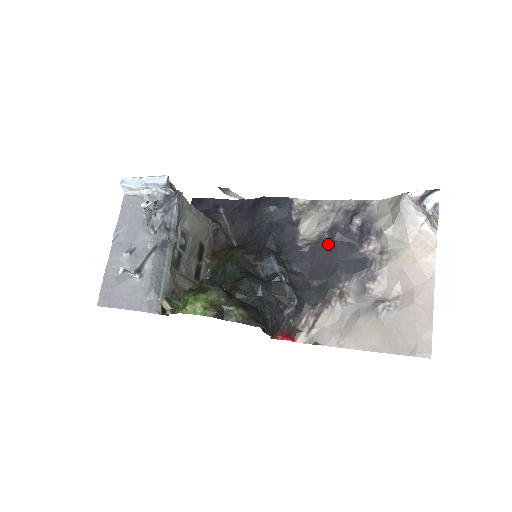
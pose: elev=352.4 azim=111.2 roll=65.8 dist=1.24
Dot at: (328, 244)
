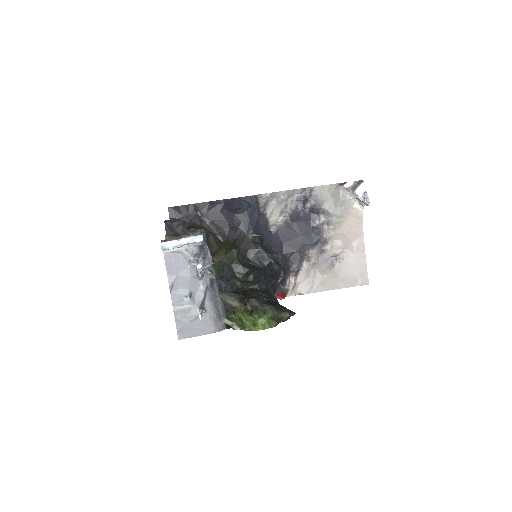
Dot at: (291, 225)
